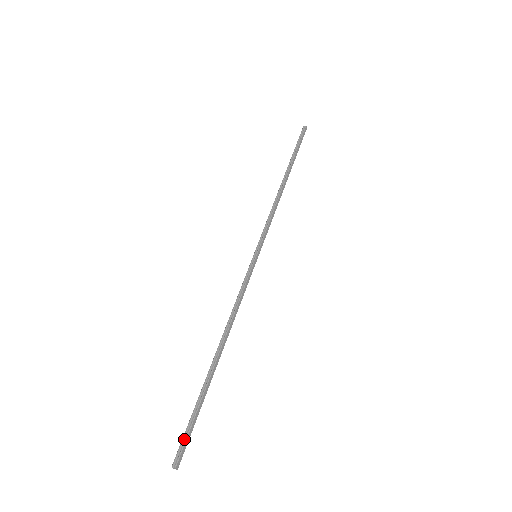
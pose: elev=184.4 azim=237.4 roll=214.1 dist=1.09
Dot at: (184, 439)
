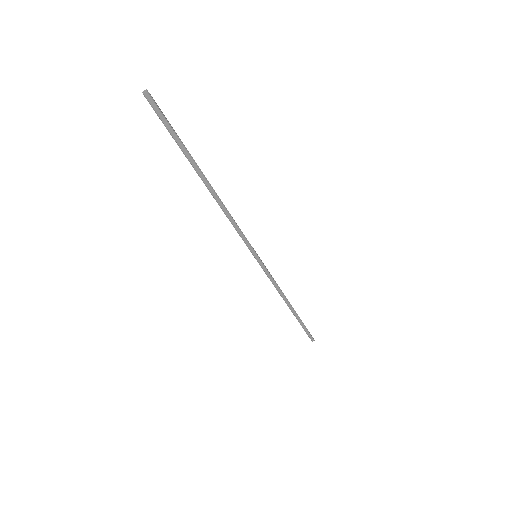
Dot at: (307, 334)
